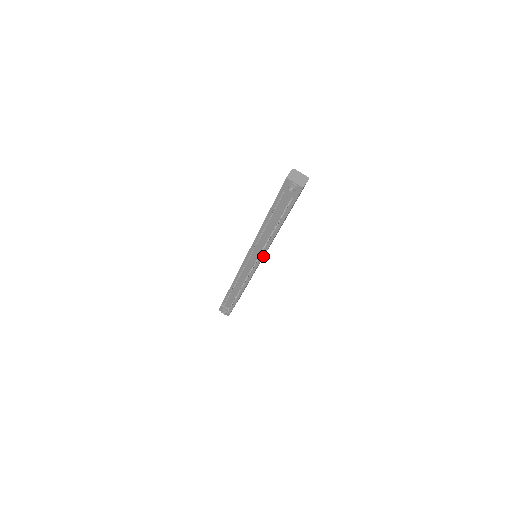
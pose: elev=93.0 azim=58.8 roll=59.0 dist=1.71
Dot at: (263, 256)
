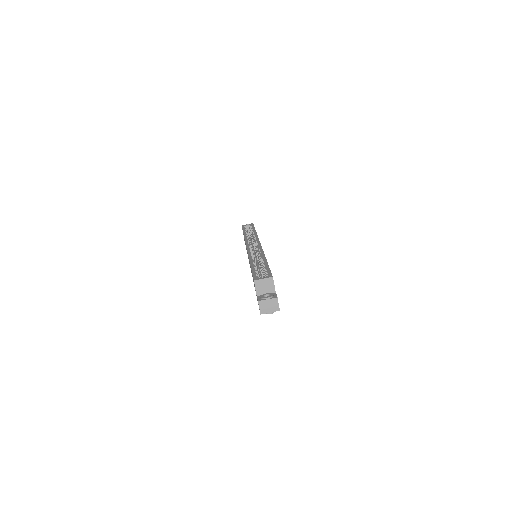
Dot at: occluded
